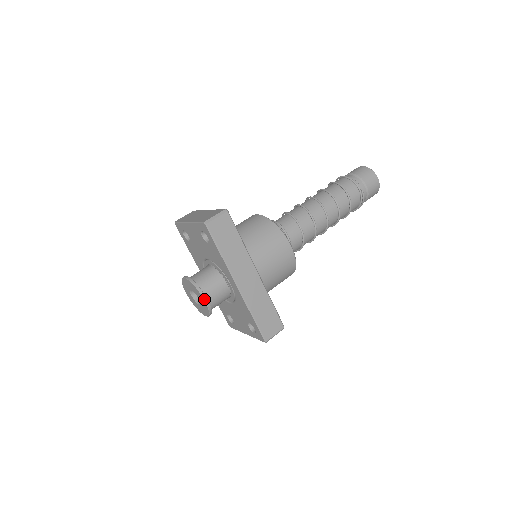
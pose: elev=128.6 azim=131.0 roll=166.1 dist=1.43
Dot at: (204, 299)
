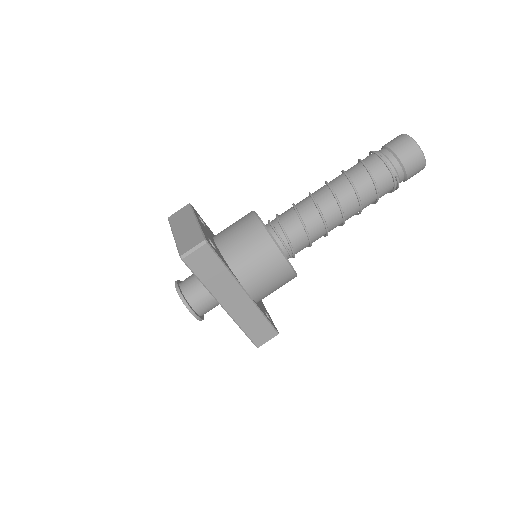
Dot at: (192, 314)
